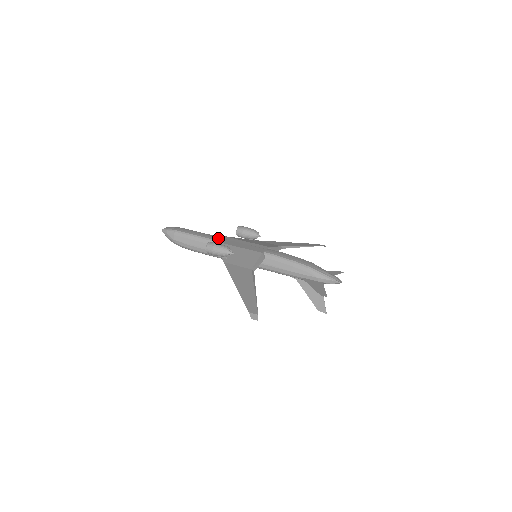
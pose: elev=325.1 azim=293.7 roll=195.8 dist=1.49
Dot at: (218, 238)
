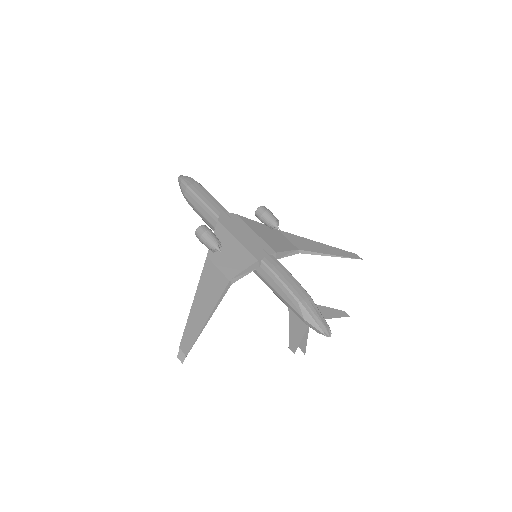
Dot at: (226, 216)
